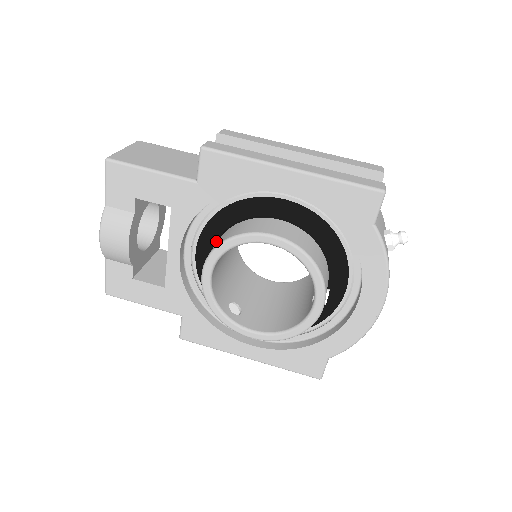
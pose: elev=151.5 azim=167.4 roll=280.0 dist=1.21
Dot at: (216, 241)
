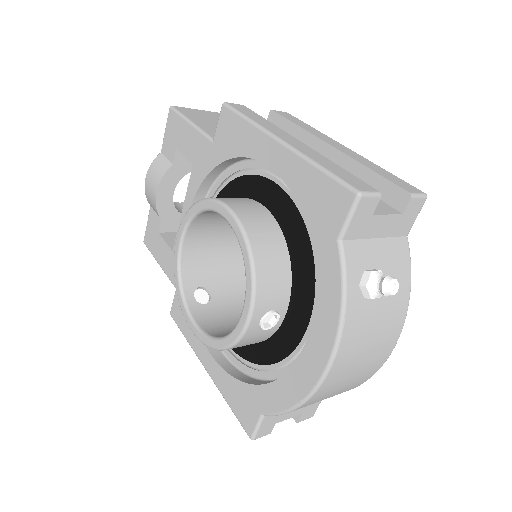
Dot at: occluded
